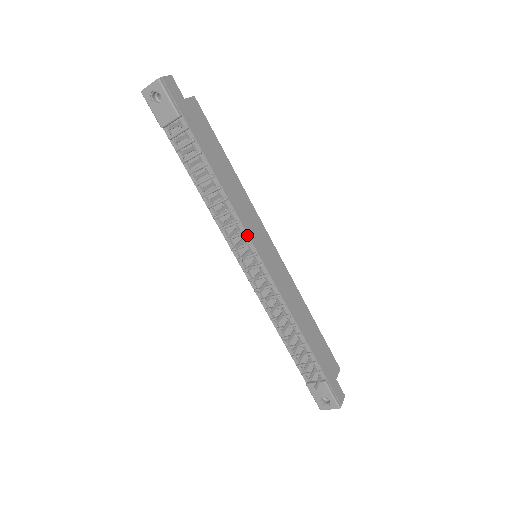
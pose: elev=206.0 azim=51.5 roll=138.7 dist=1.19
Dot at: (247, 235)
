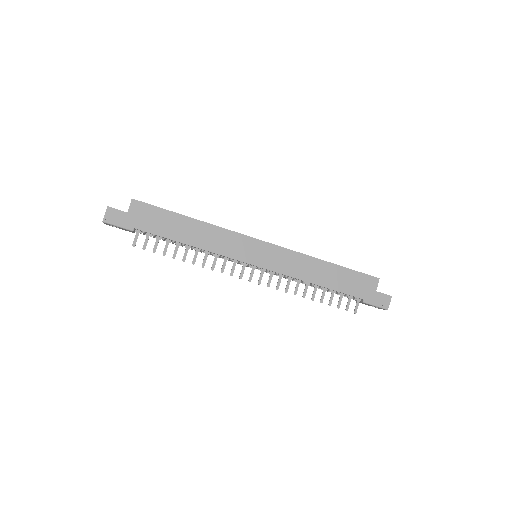
Dot at: (234, 260)
